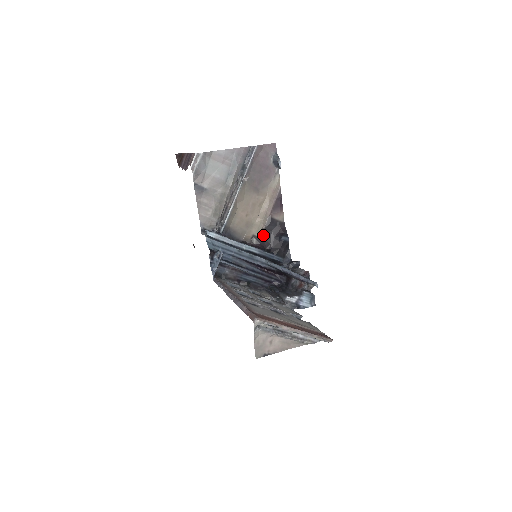
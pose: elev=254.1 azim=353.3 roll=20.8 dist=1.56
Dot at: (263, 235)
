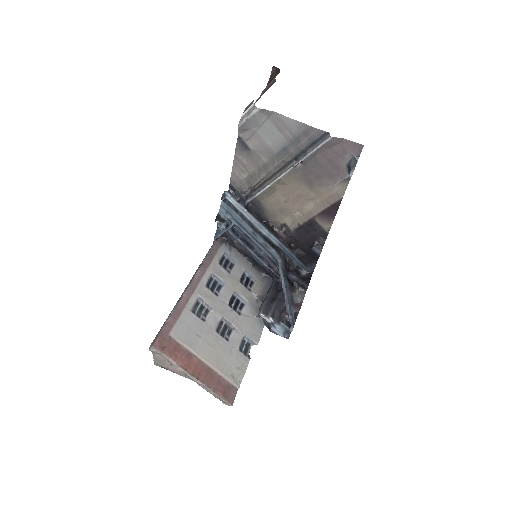
Dot at: (296, 230)
